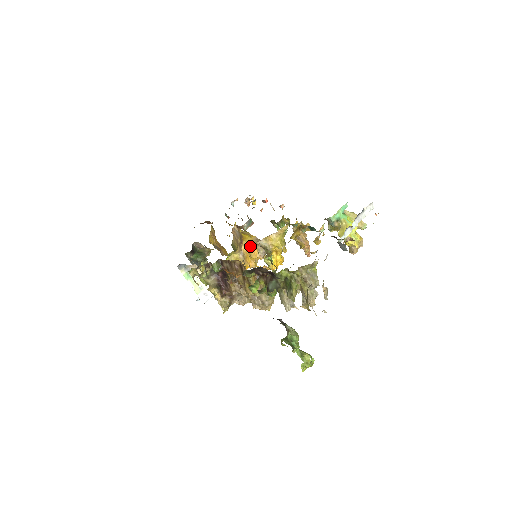
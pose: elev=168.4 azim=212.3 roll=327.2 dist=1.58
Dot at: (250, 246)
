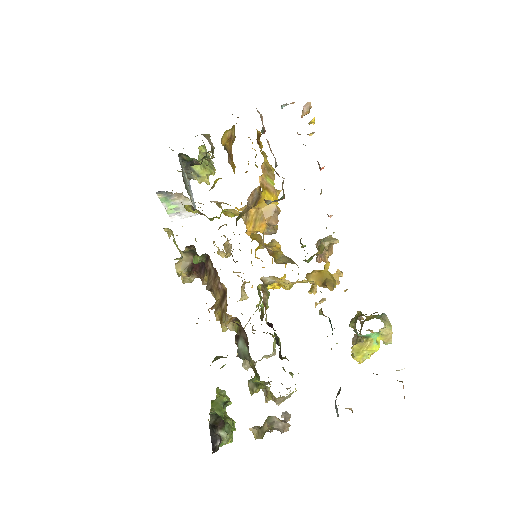
Dot at: (261, 215)
